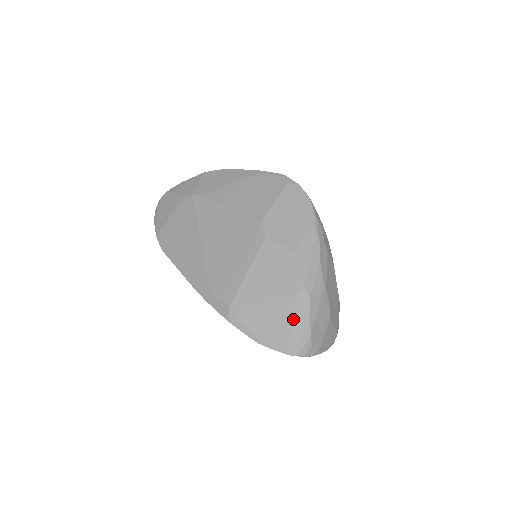
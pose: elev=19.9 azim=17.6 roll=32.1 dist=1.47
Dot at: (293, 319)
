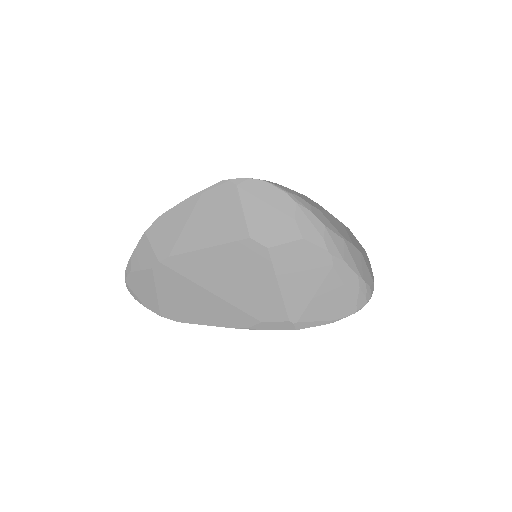
Dot at: (345, 285)
